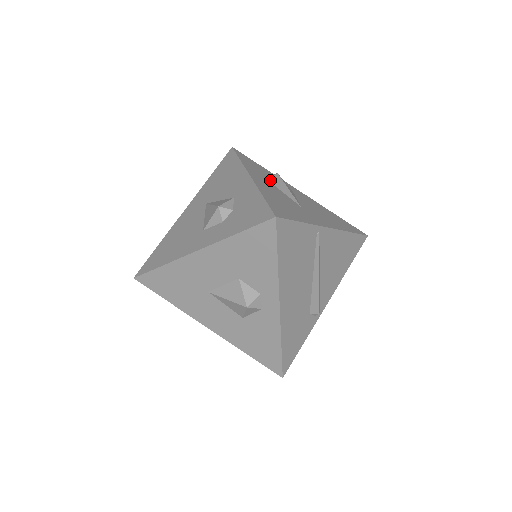
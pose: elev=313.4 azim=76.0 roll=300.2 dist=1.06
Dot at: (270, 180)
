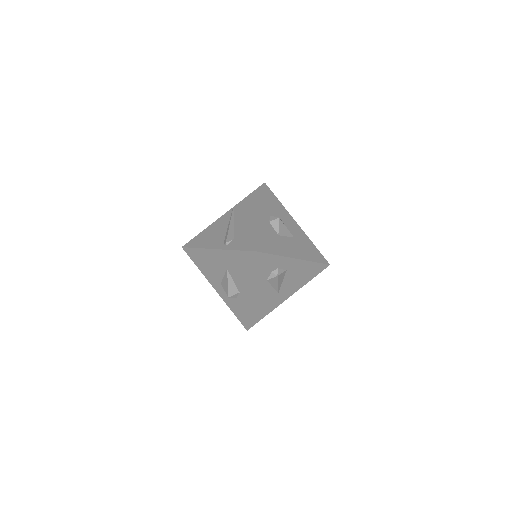
Dot at: (269, 281)
